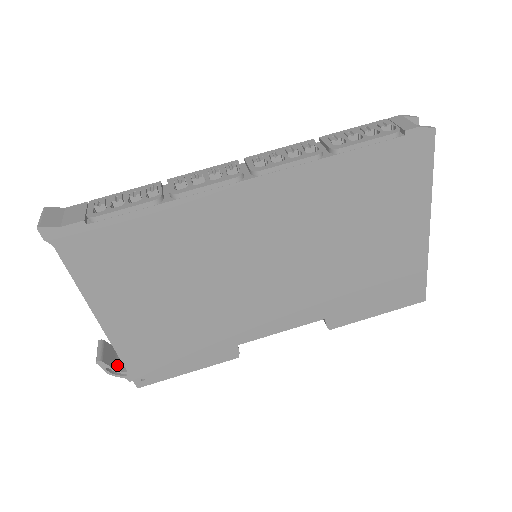
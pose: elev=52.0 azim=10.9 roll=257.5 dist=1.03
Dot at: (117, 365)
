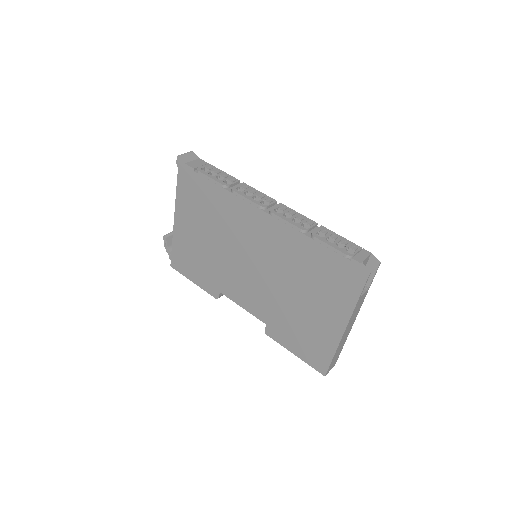
Dot at: (171, 247)
